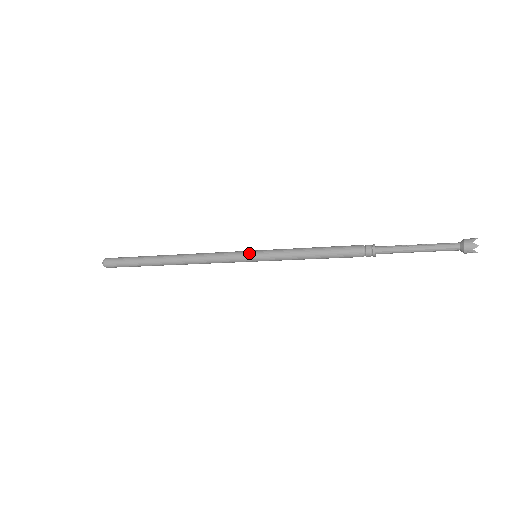
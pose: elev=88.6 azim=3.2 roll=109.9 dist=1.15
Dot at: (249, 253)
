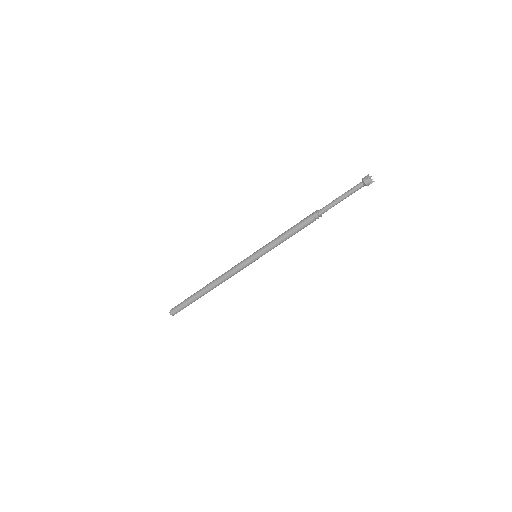
Dot at: (251, 258)
